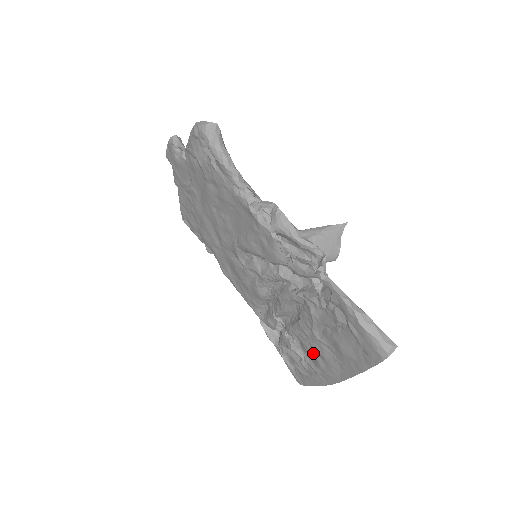
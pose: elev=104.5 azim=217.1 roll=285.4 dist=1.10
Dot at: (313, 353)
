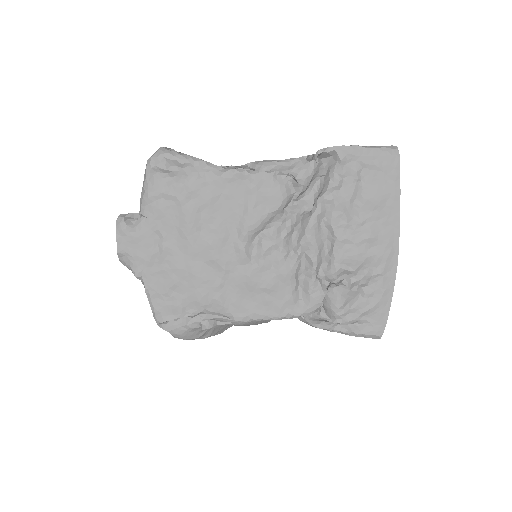
Dot at: (365, 252)
